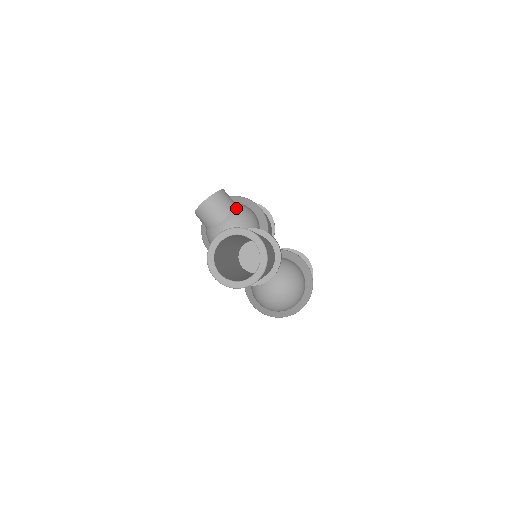
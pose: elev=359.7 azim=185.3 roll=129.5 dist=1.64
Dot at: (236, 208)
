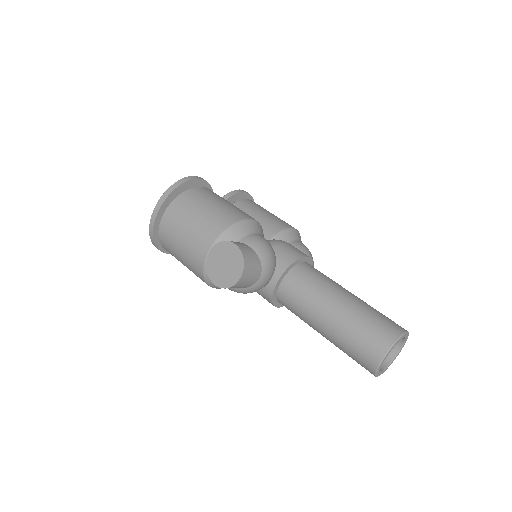
Dot at: (261, 255)
